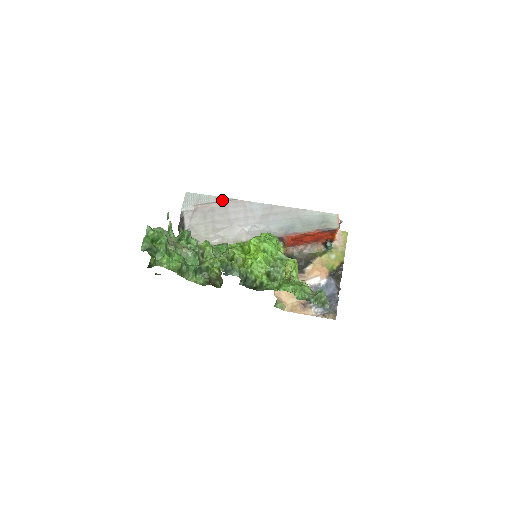
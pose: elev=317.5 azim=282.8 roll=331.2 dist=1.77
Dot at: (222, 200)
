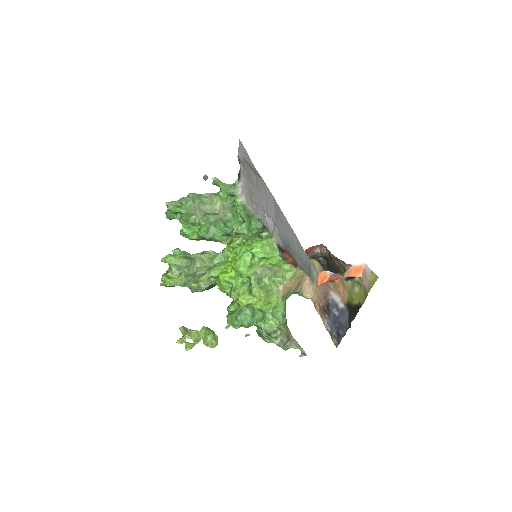
Dot at: (254, 169)
